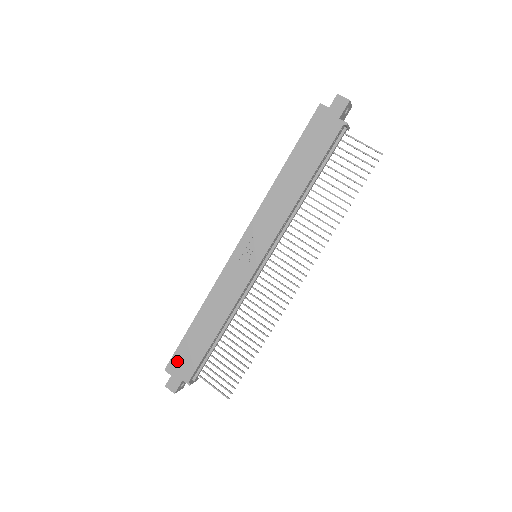
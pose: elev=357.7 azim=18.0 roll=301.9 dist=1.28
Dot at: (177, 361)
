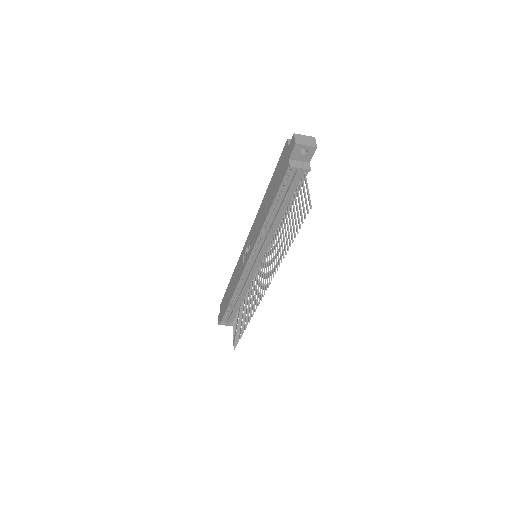
Dot at: (222, 305)
